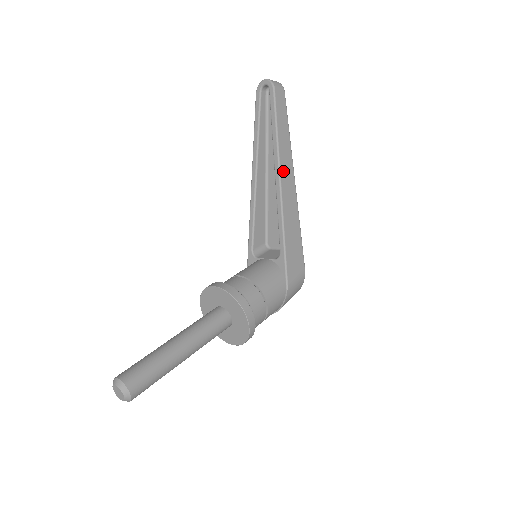
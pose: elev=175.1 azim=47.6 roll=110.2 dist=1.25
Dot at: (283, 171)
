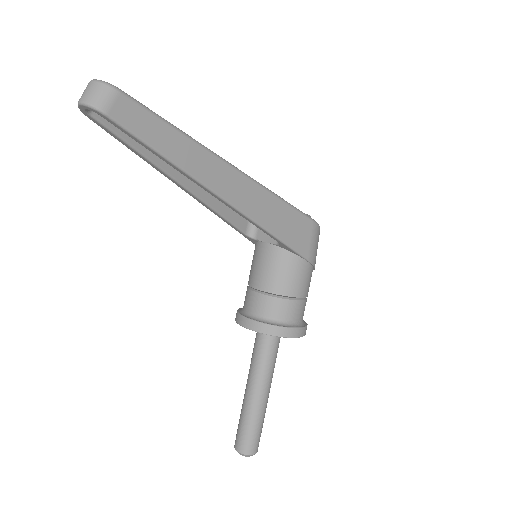
Dot at: (214, 183)
